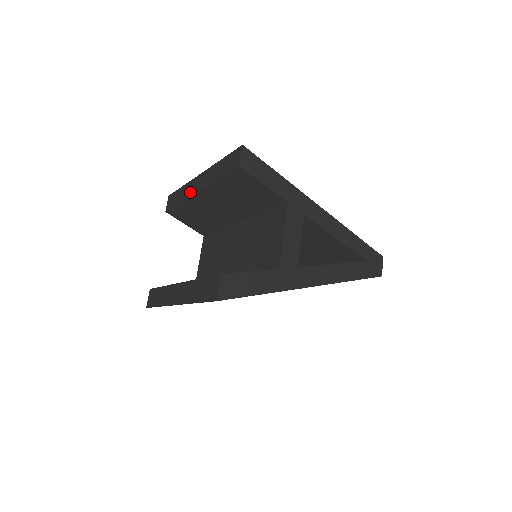
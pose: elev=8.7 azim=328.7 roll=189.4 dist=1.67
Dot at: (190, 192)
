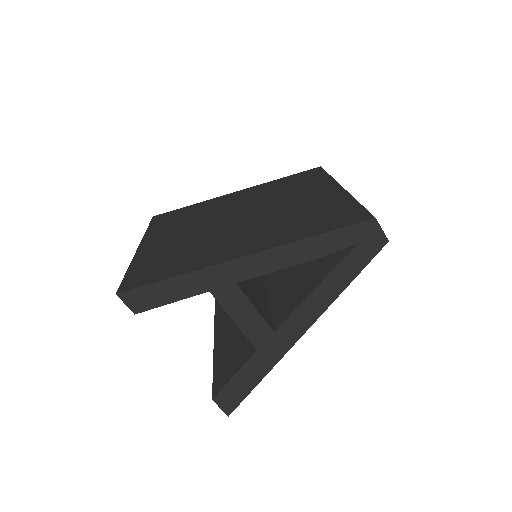
Dot at: occluded
